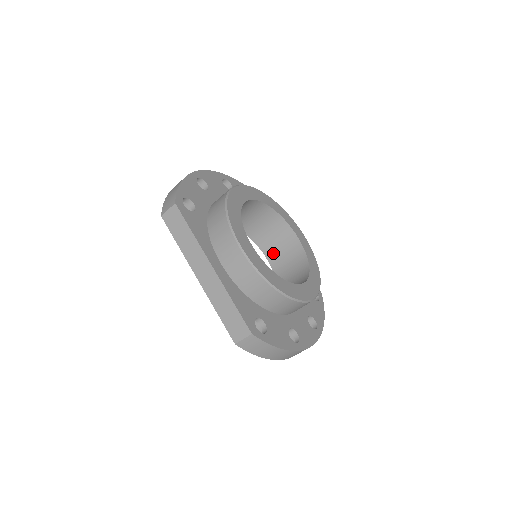
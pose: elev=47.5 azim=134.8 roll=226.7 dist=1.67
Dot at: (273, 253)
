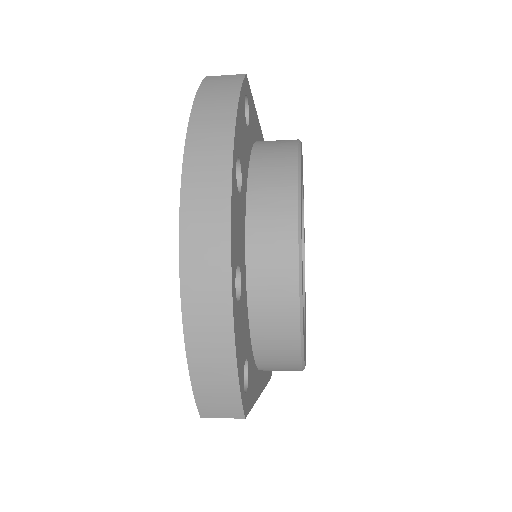
Dot at: occluded
